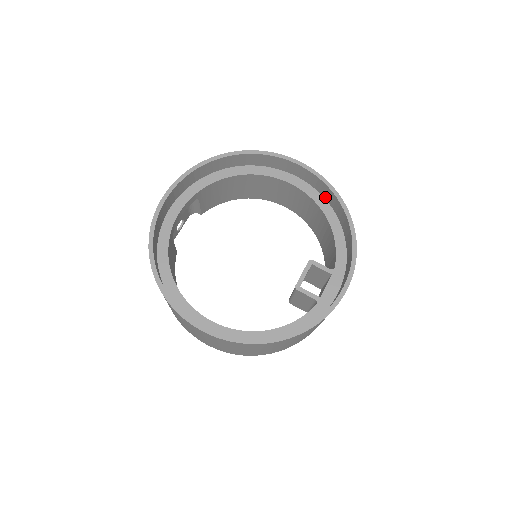
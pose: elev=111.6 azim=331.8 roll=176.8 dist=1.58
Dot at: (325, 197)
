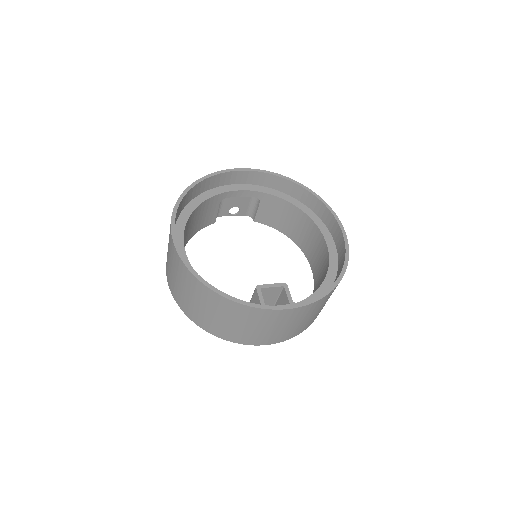
Dot at: (339, 265)
